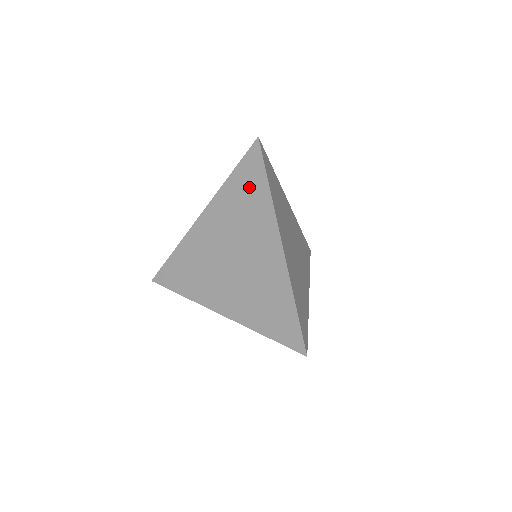
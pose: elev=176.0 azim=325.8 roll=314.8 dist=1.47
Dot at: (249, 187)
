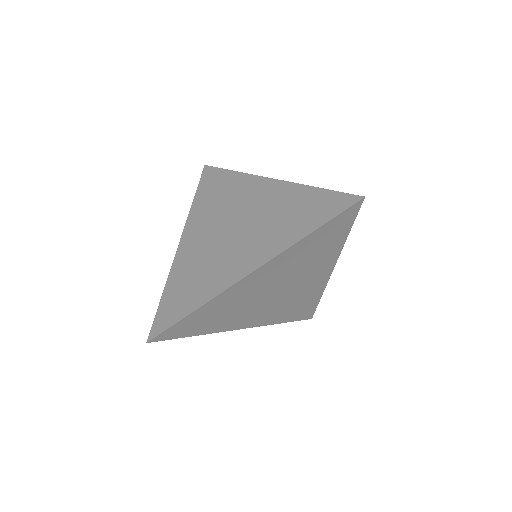
Dot at: (328, 239)
